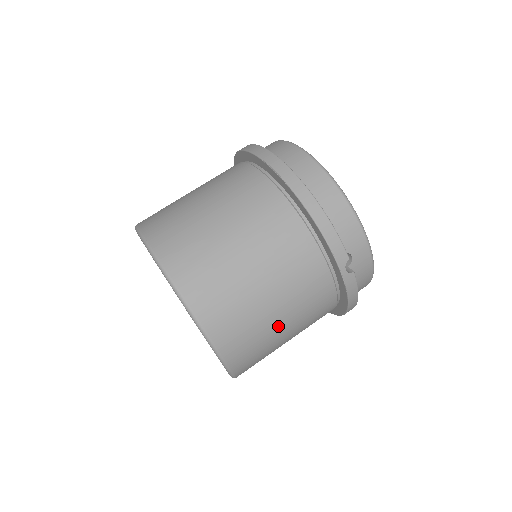
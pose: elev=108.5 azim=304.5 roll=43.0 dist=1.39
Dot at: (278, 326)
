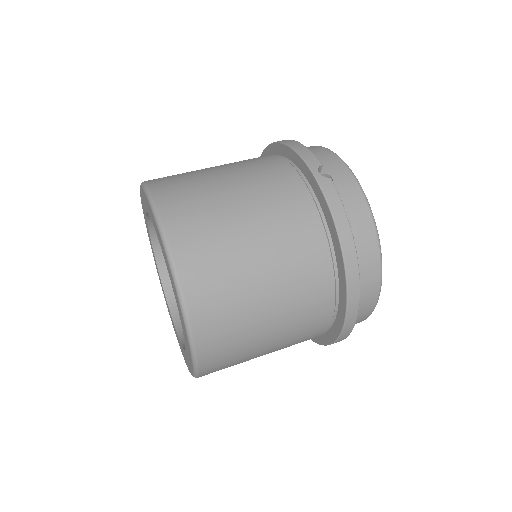
Dot at: (240, 224)
